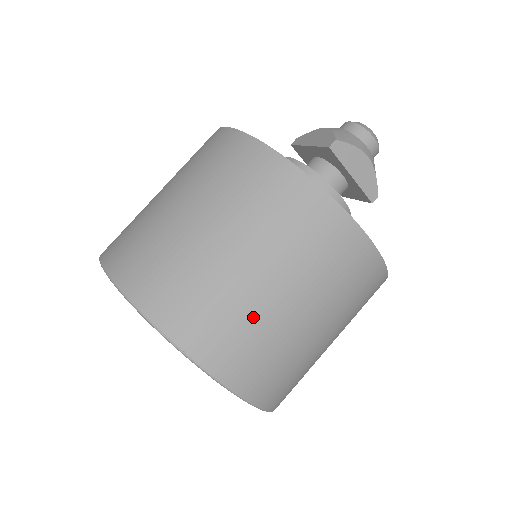
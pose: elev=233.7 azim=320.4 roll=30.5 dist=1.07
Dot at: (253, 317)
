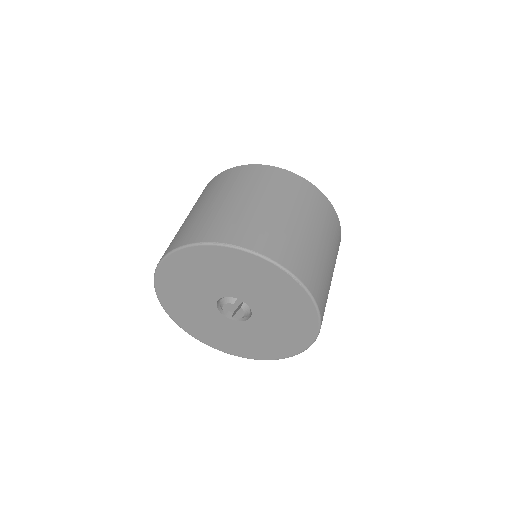
Dot at: (267, 221)
